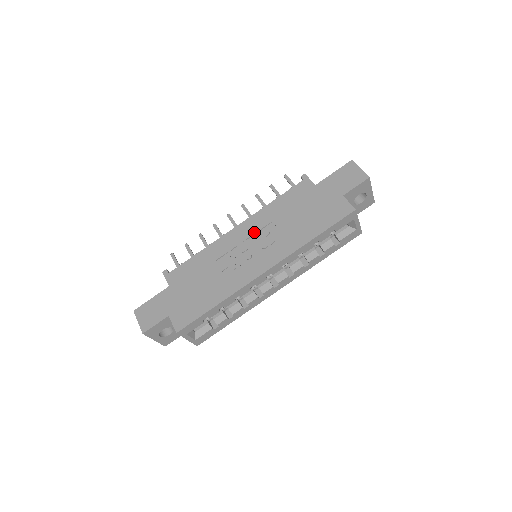
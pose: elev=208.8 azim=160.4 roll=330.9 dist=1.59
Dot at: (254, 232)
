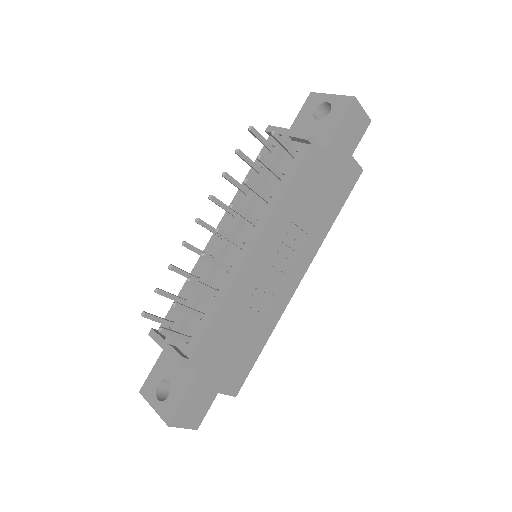
Dot at: (276, 246)
